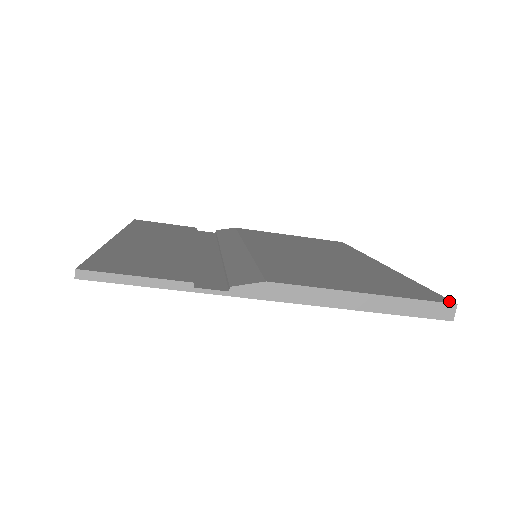
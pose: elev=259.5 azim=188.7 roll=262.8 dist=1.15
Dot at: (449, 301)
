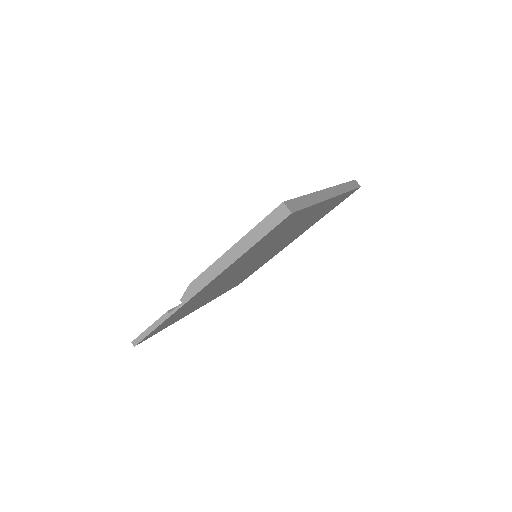
Dot at: (282, 203)
